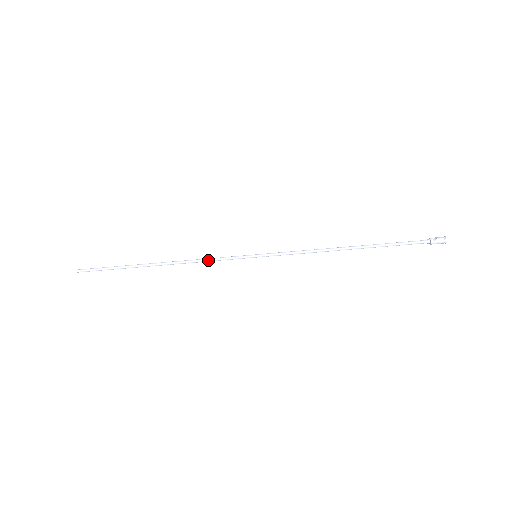
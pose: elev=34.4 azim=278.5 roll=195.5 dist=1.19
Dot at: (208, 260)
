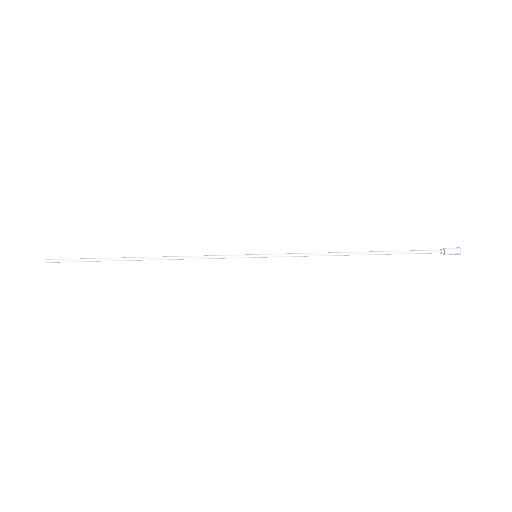
Dot at: (202, 256)
